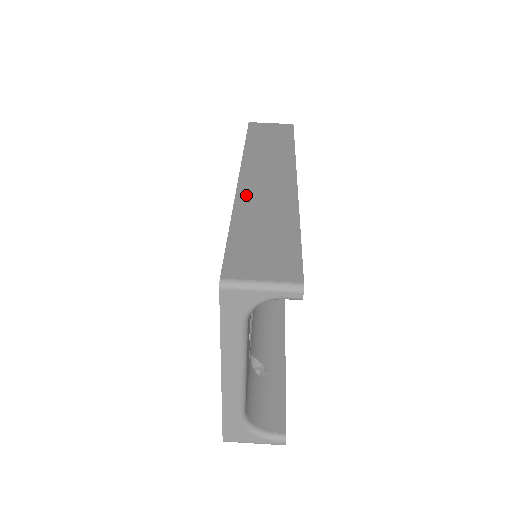
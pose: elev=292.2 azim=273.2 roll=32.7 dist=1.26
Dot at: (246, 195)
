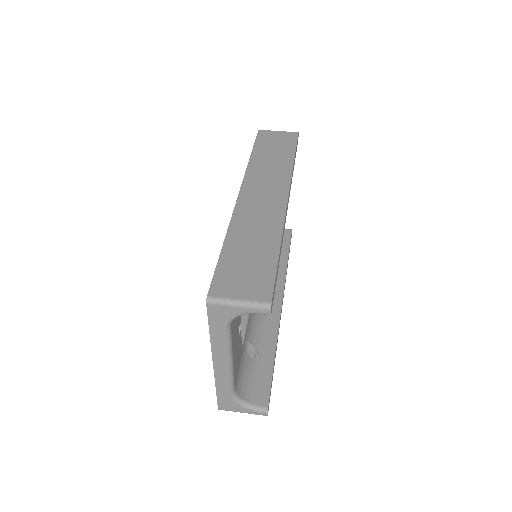
Dot at: (241, 214)
